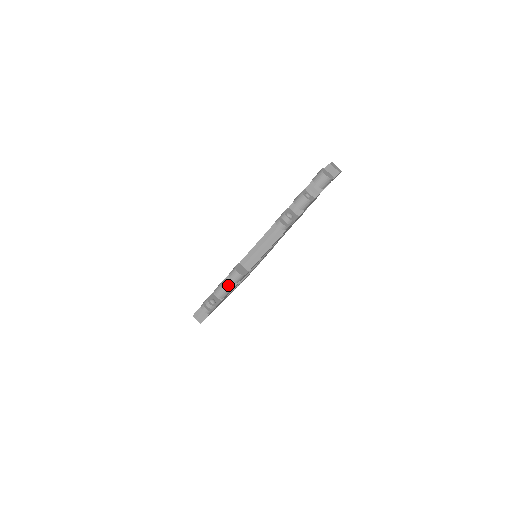
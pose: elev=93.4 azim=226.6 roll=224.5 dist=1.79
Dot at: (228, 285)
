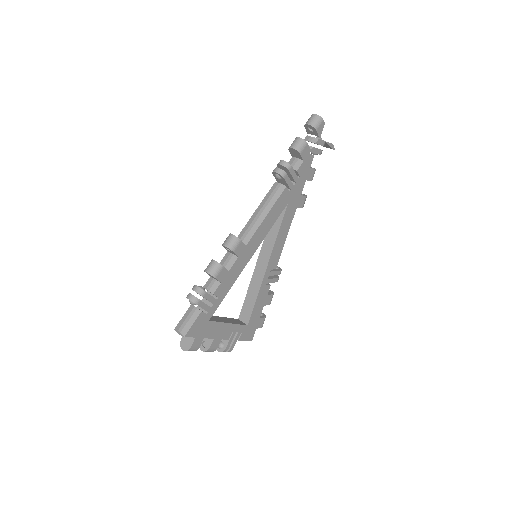
Dot at: occluded
